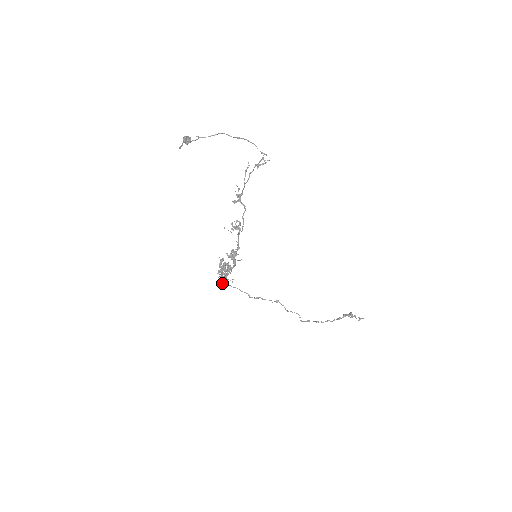
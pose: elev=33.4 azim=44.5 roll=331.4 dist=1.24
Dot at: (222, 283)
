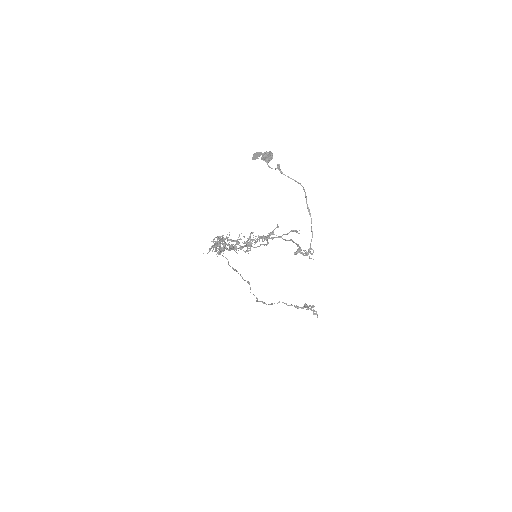
Dot at: occluded
